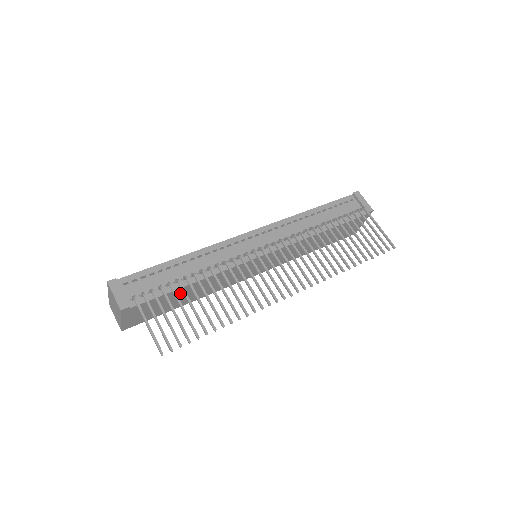
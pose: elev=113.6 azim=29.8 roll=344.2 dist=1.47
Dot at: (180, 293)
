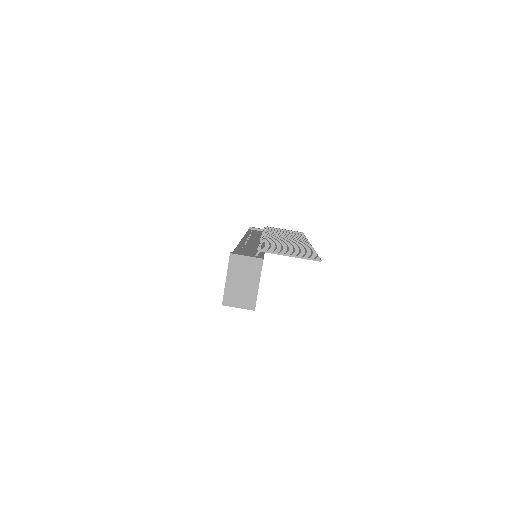
Dot at: occluded
